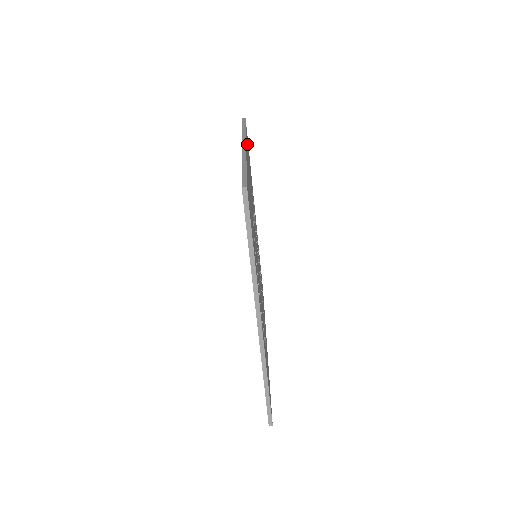
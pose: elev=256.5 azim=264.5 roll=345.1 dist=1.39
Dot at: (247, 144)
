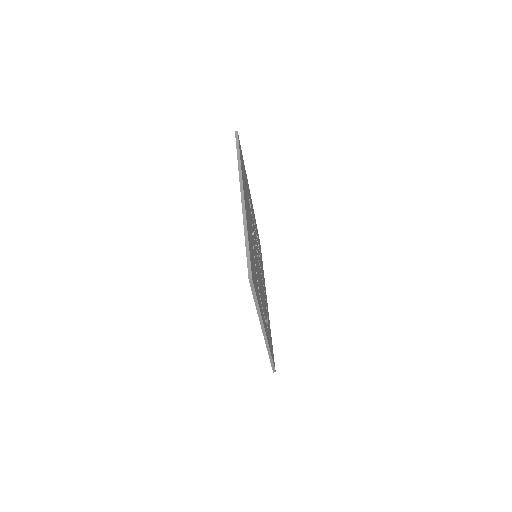
Dot at: (242, 168)
